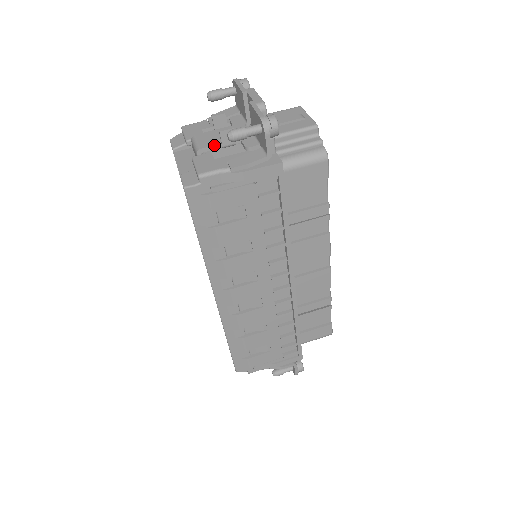
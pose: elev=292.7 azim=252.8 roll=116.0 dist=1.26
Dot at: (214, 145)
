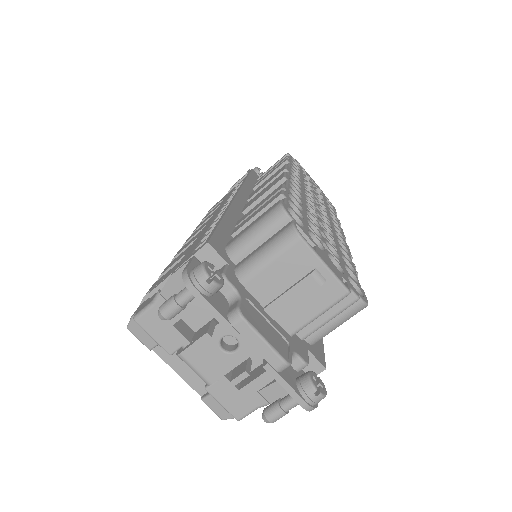
Dot at: (225, 375)
